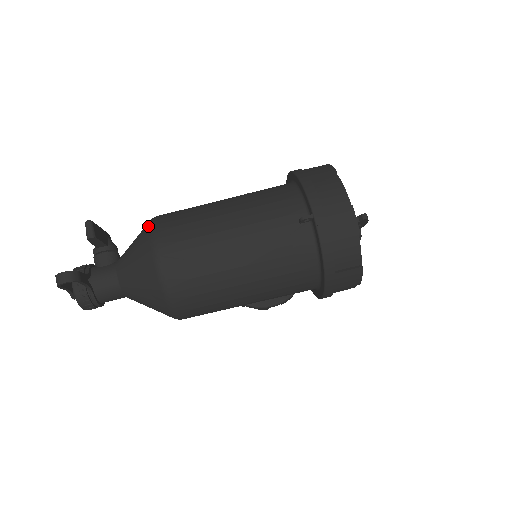
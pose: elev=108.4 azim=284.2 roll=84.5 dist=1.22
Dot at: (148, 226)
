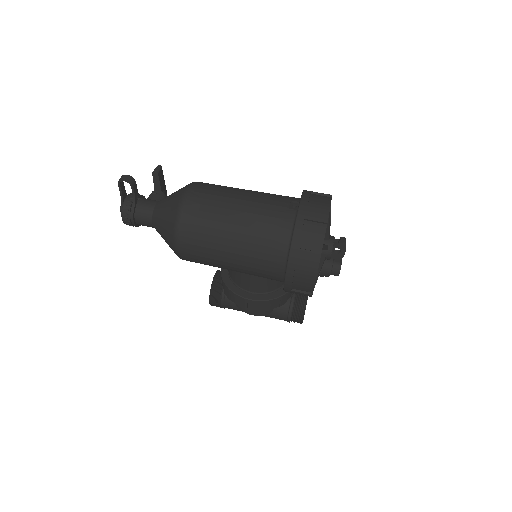
Dot at: occluded
